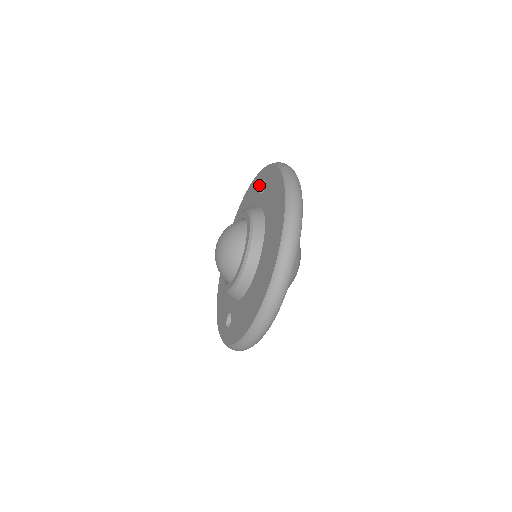
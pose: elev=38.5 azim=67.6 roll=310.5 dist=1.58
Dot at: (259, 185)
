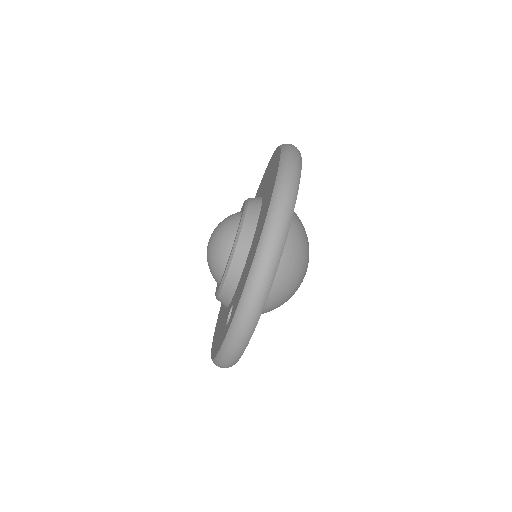
Dot at: occluded
